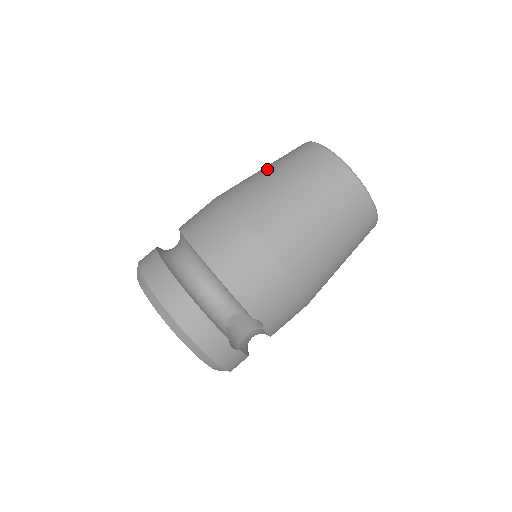
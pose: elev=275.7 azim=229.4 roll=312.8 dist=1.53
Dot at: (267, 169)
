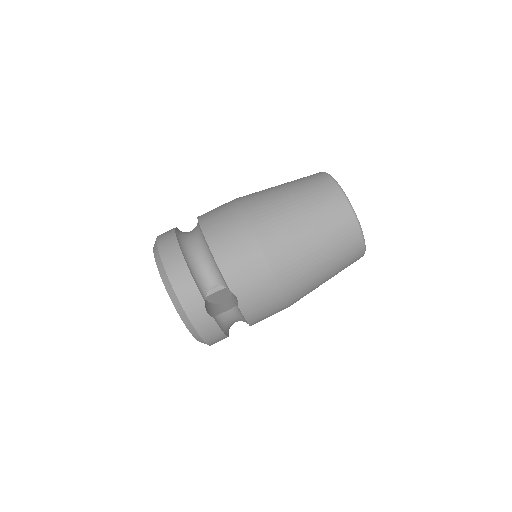
Dot at: occluded
